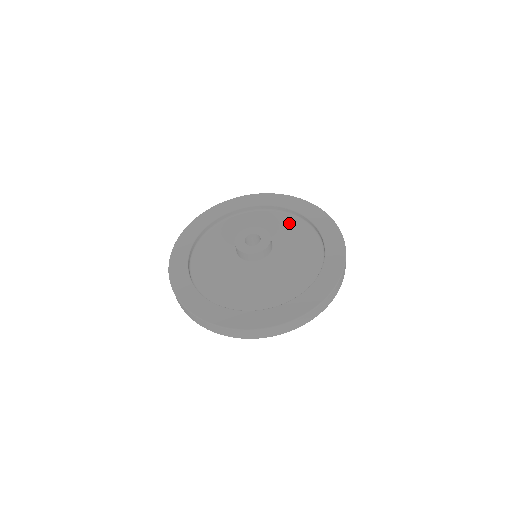
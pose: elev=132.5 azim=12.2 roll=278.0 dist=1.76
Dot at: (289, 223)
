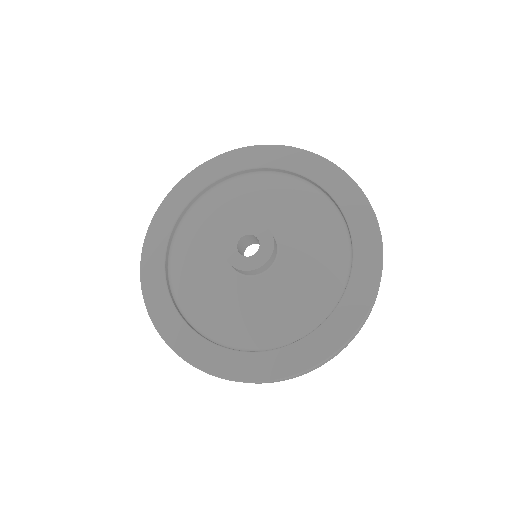
Dot at: (258, 188)
